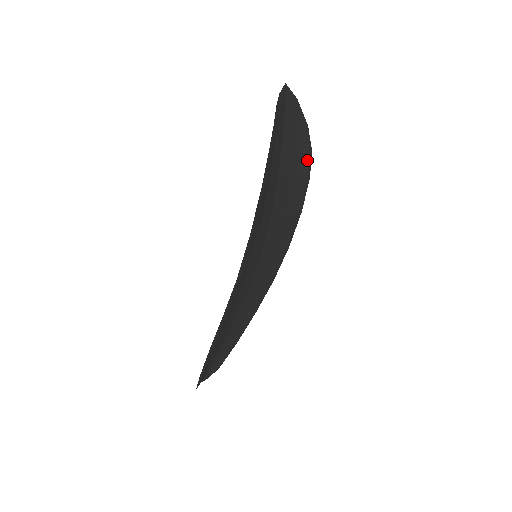
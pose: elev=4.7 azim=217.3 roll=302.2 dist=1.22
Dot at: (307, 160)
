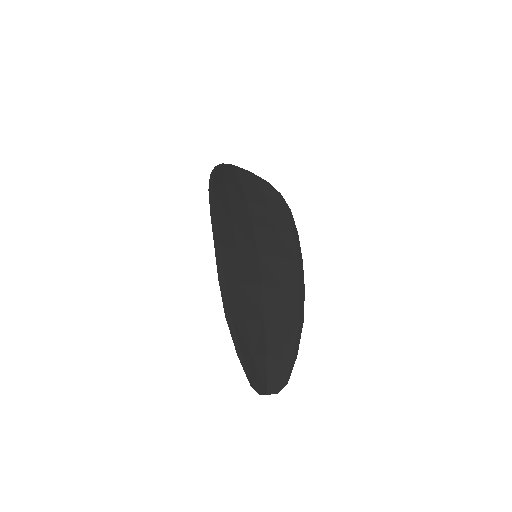
Dot at: (279, 199)
